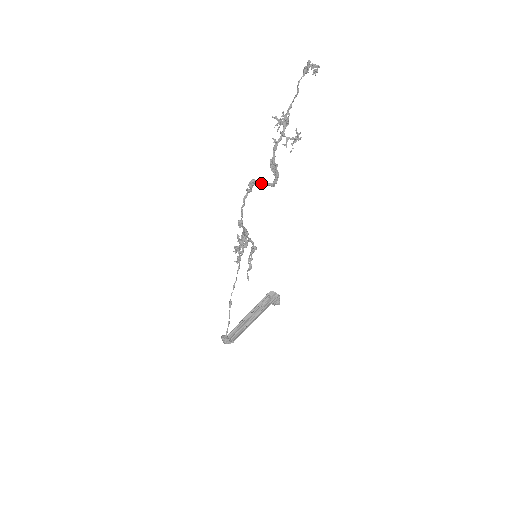
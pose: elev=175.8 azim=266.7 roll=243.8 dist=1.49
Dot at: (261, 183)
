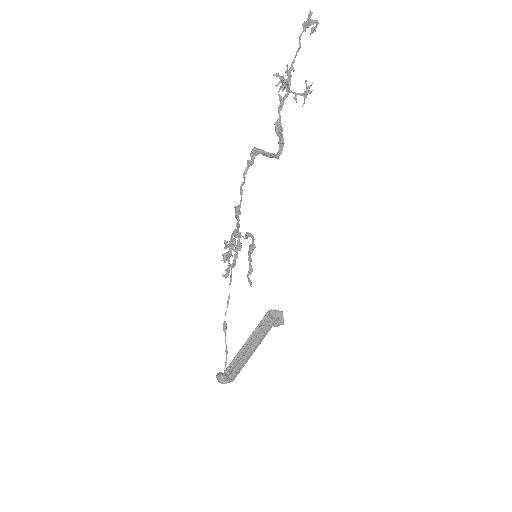
Dot at: (265, 152)
